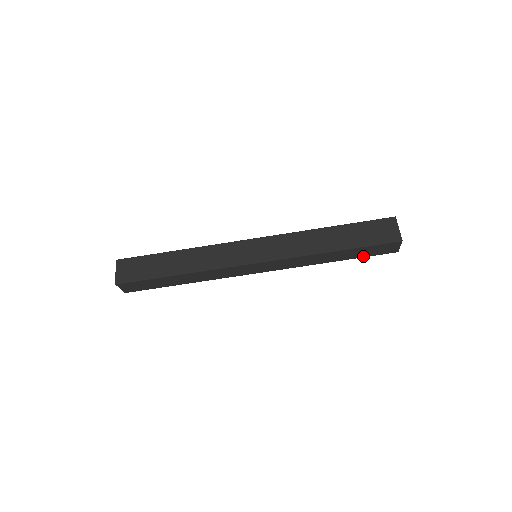
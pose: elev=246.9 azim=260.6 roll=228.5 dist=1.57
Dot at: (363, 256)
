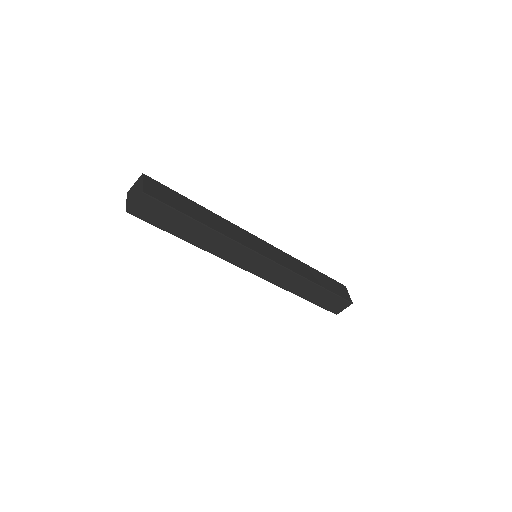
Dot at: (319, 304)
